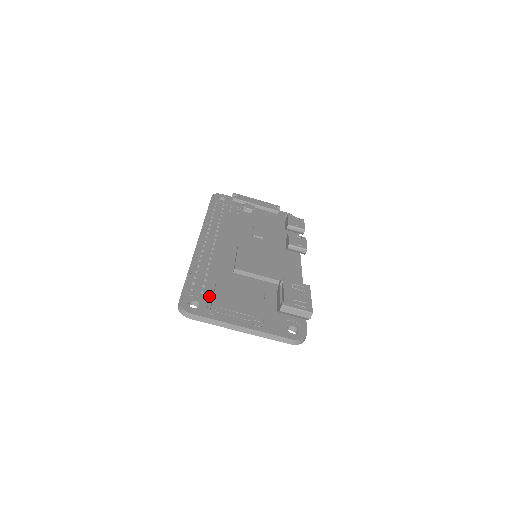
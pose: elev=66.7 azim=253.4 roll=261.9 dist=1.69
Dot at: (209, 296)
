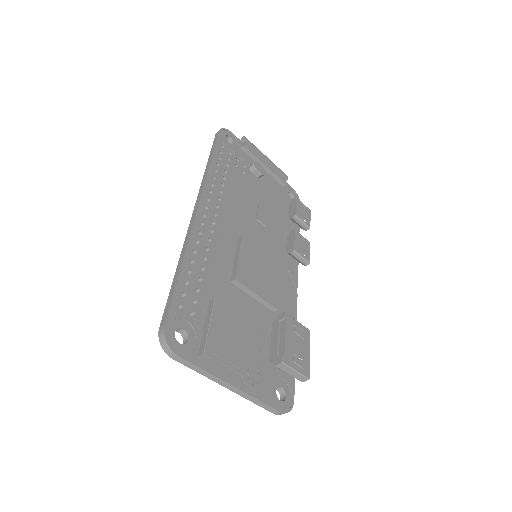
Dot at: (200, 323)
